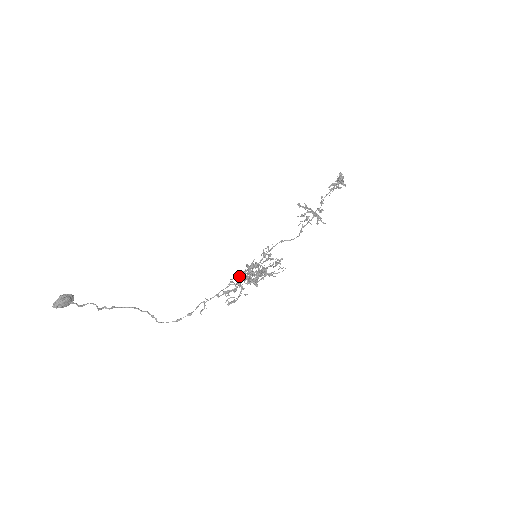
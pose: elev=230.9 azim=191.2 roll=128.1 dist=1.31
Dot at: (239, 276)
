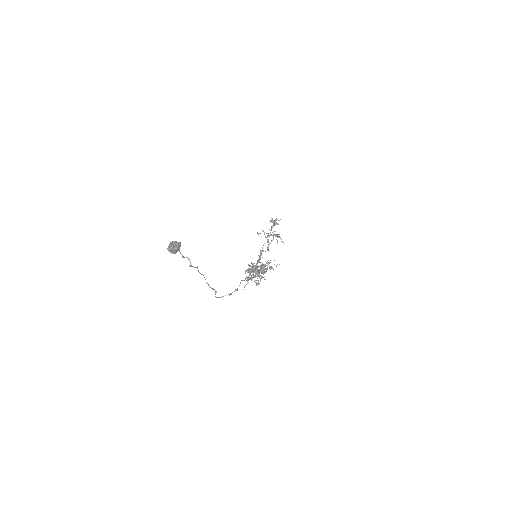
Dot at: occluded
